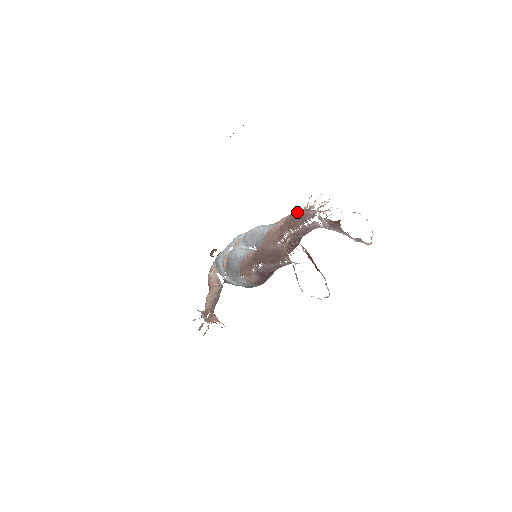
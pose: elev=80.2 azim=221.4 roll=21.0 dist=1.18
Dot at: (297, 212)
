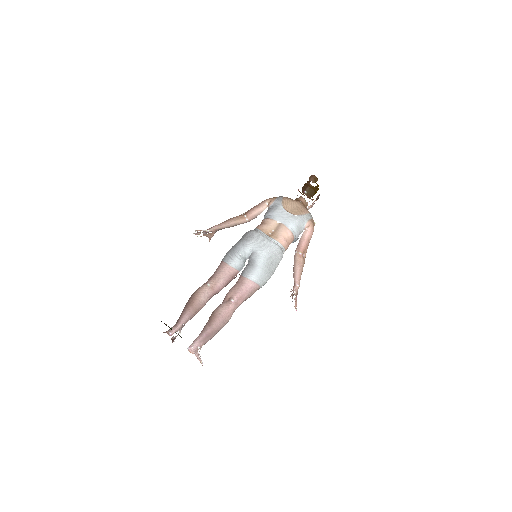
Dot at: (213, 323)
